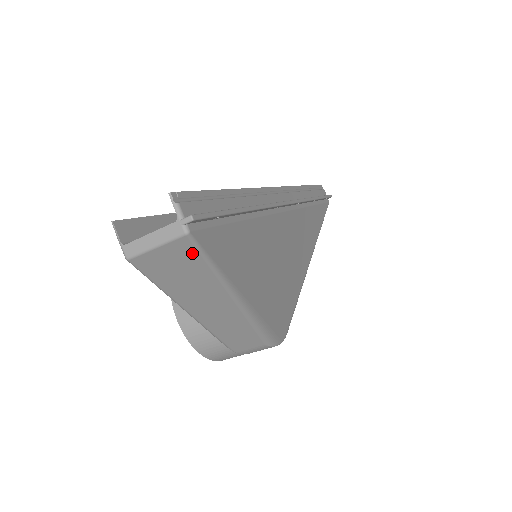
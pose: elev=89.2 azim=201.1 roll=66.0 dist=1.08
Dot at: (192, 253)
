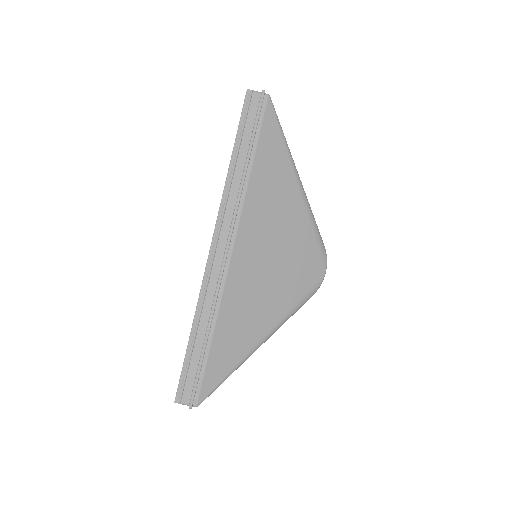
Dot at: (210, 394)
